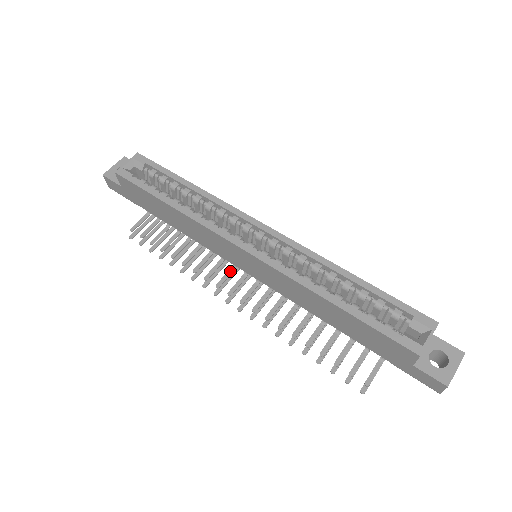
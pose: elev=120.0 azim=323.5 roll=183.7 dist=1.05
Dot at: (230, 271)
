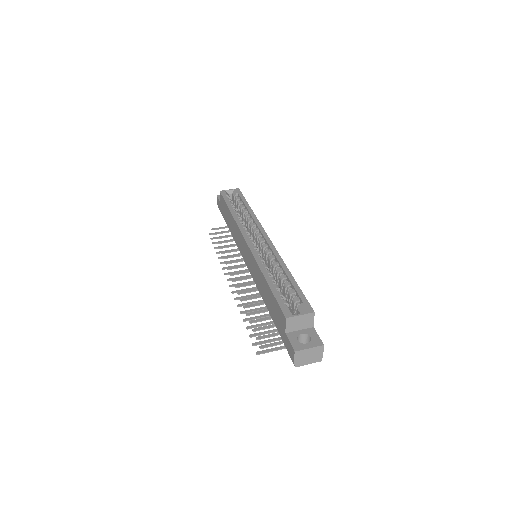
Dot at: (242, 266)
